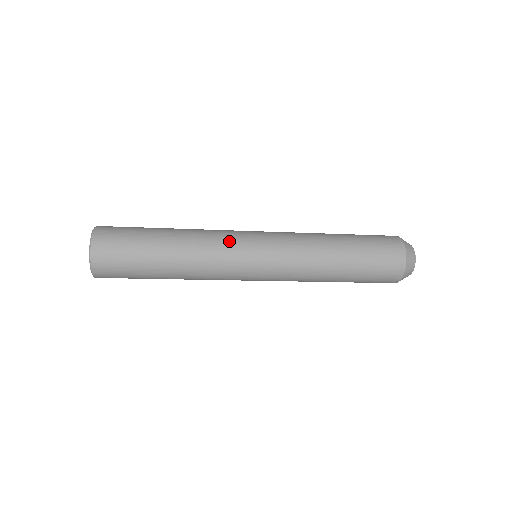
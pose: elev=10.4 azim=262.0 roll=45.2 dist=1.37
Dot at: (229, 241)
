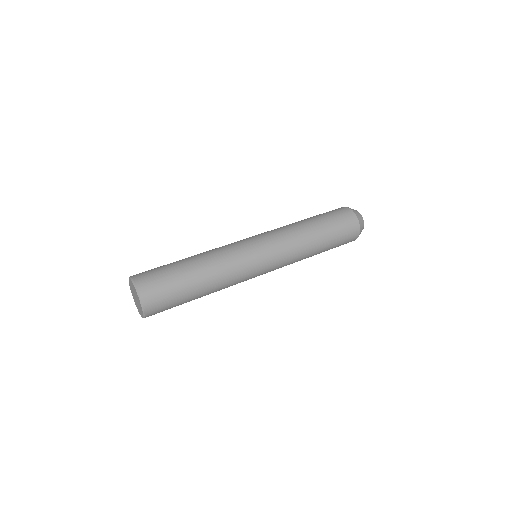
Dot at: (238, 250)
